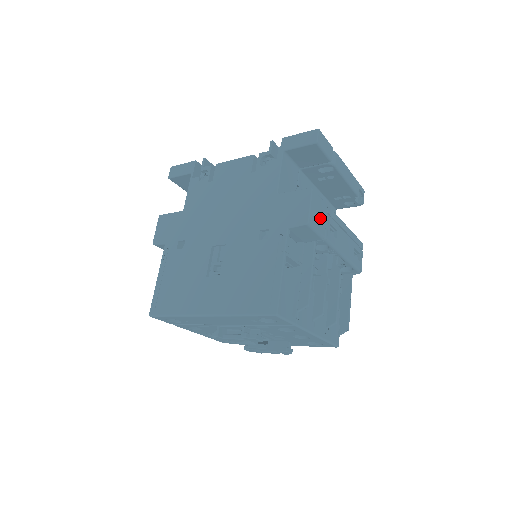
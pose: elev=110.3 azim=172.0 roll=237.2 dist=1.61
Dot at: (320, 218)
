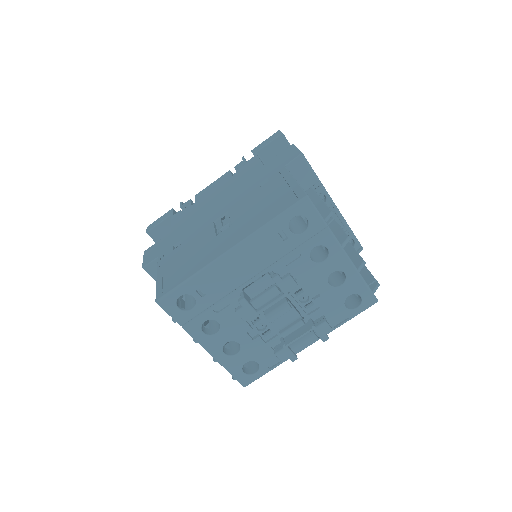
Dot at: occluded
